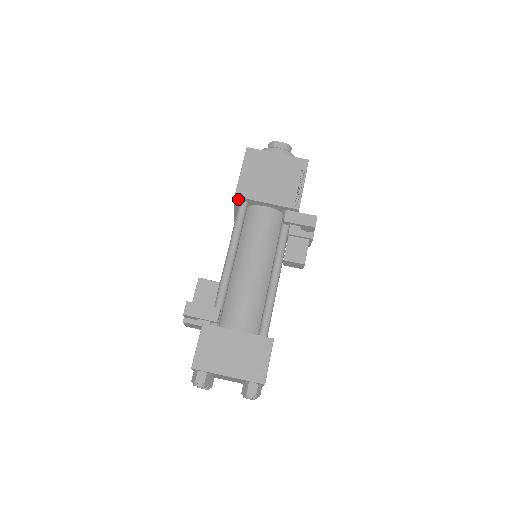
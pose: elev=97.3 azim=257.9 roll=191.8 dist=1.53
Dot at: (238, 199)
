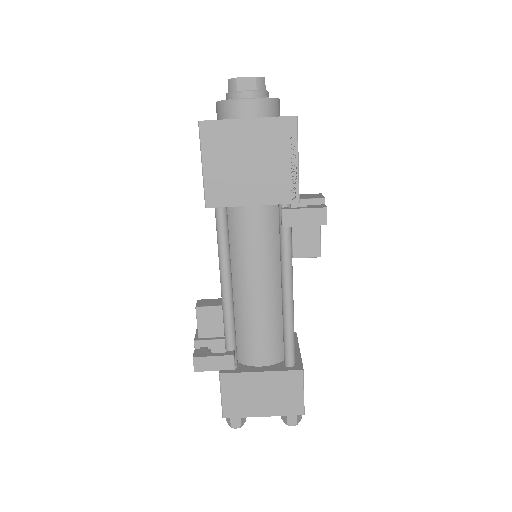
Dot at: (211, 206)
